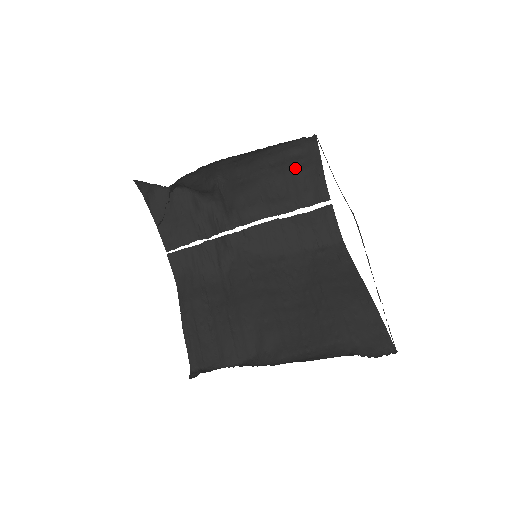
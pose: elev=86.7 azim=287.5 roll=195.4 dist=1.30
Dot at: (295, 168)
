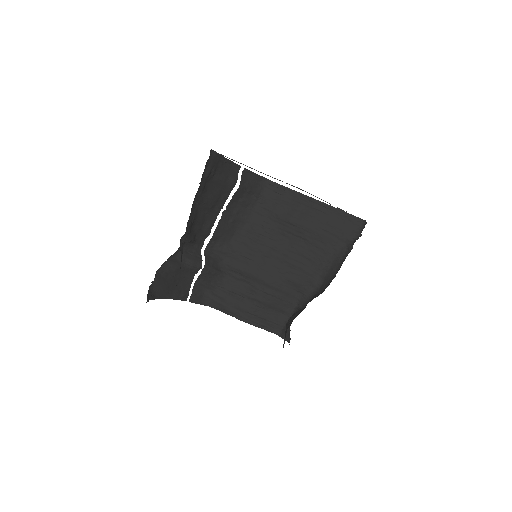
Dot at: (212, 178)
